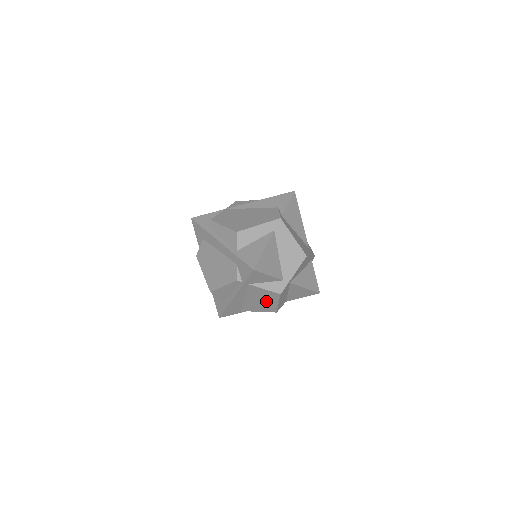
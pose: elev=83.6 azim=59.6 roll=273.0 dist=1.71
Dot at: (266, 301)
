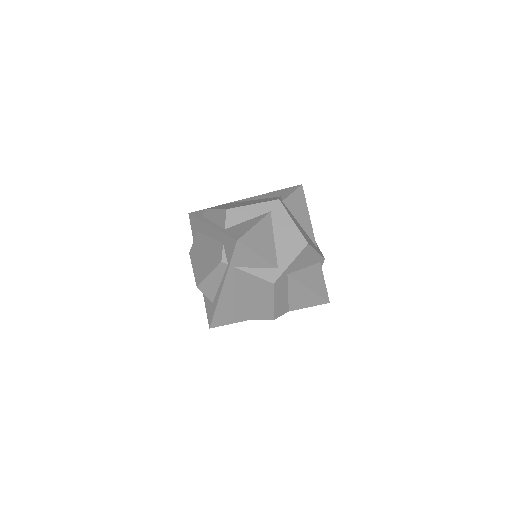
Dot at: (259, 298)
